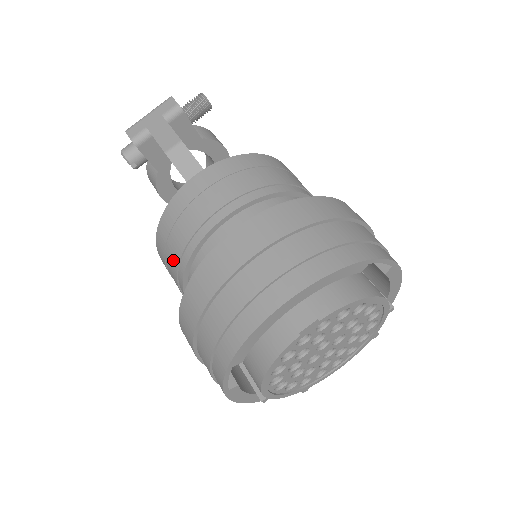
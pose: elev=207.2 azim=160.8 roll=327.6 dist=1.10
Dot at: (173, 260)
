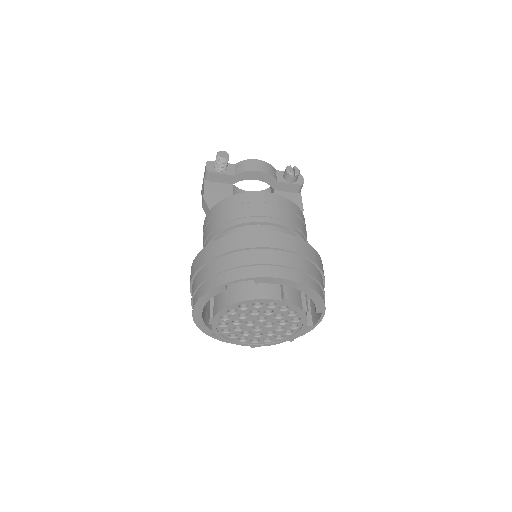
Dot at: occluded
